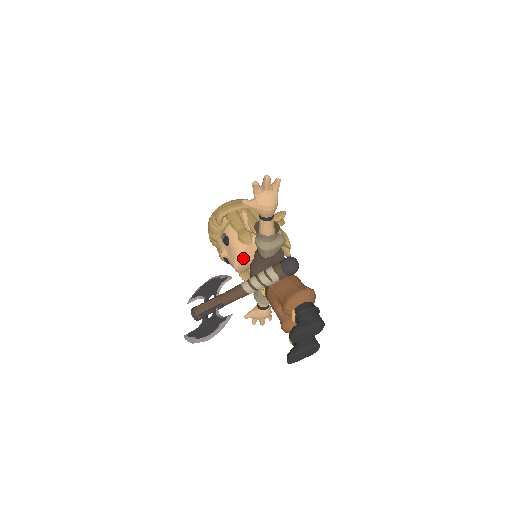
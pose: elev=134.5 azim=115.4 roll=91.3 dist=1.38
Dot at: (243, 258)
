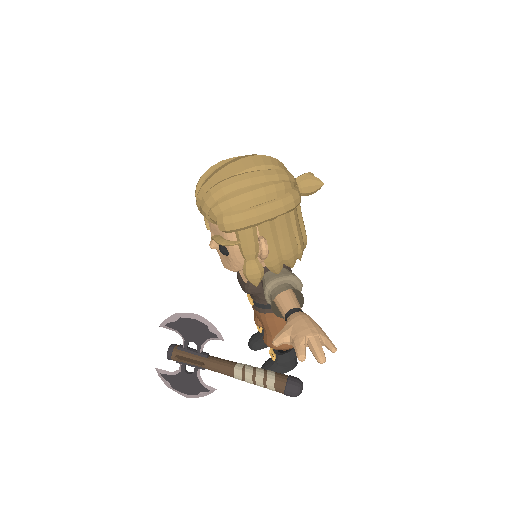
Dot at: occluded
